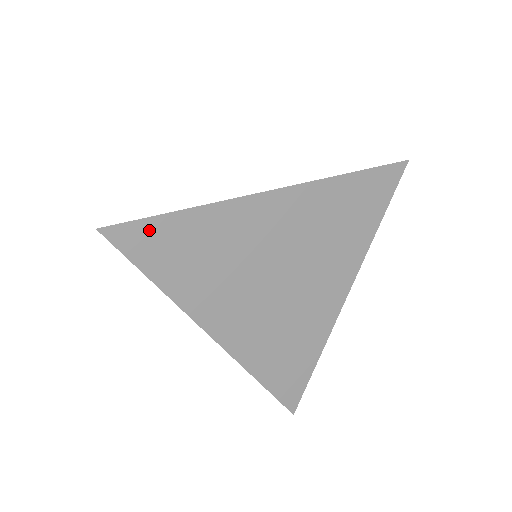
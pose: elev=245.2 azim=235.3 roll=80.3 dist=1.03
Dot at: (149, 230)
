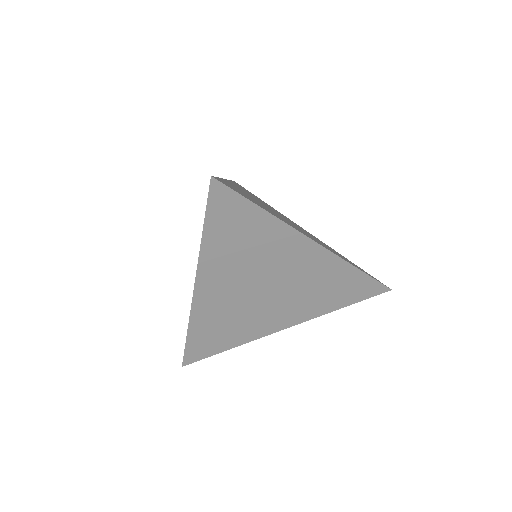
Dot at: (236, 203)
